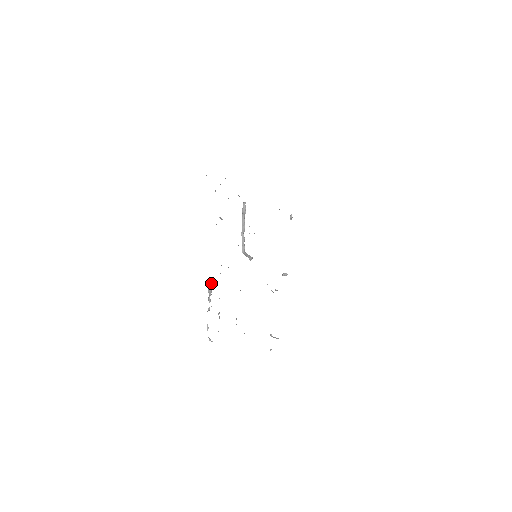
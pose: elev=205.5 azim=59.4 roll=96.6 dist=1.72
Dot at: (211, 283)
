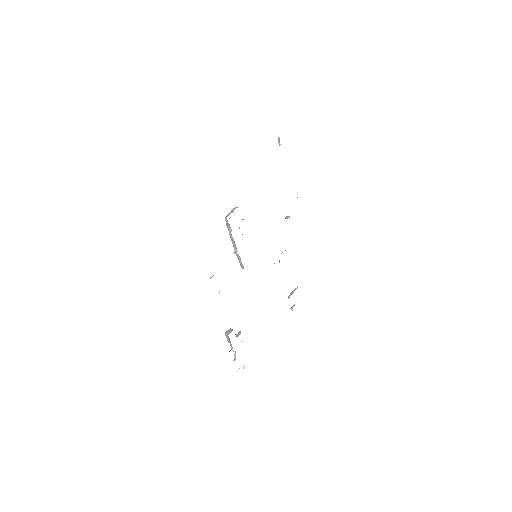
Dot at: (228, 338)
